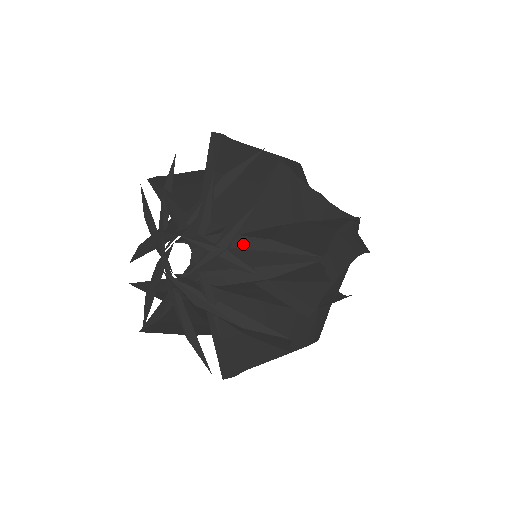
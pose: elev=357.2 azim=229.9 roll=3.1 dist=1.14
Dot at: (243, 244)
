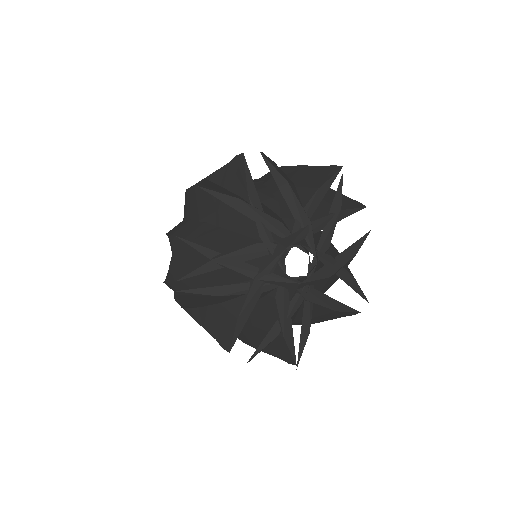
Dot at: (312, 209)
